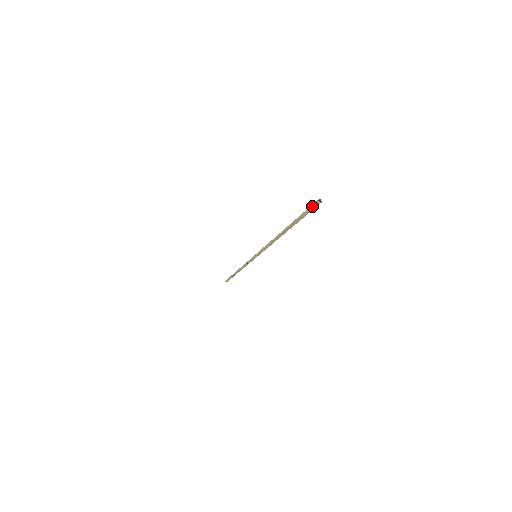
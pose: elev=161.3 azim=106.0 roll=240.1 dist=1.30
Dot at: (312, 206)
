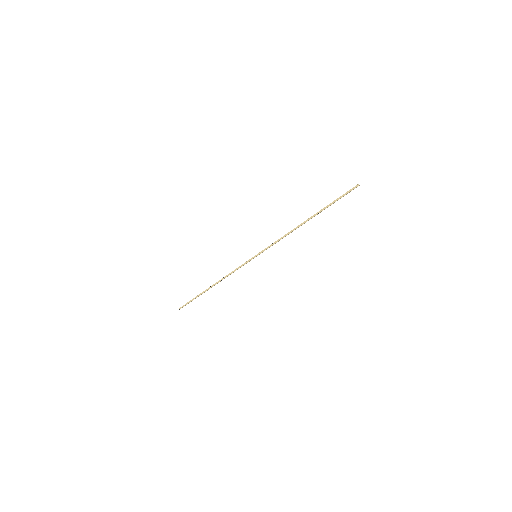
Dot at: (351, 190)
